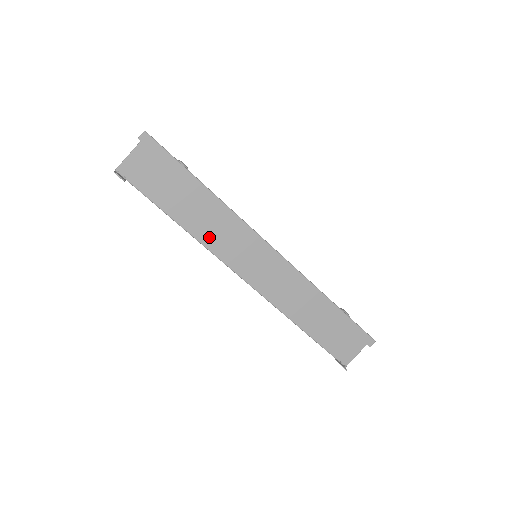
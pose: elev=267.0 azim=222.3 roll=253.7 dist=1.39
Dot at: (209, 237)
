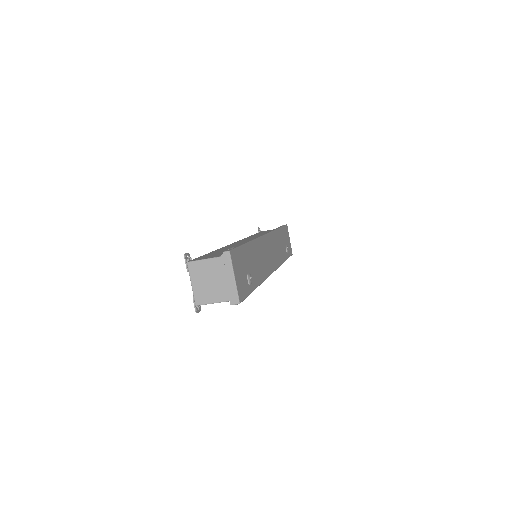
Dot at: occluded
